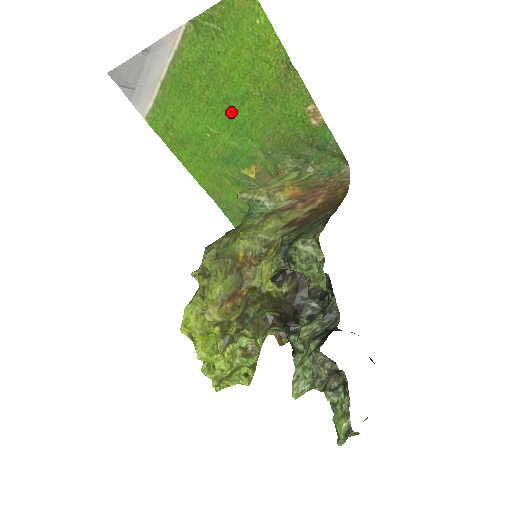
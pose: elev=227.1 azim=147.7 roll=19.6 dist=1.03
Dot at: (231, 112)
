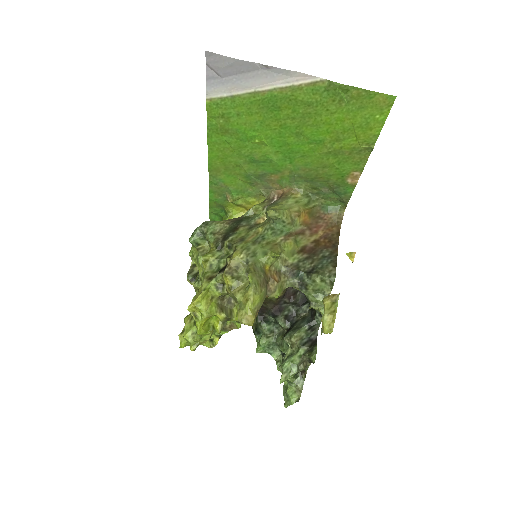
Dot at: (294, 141)
